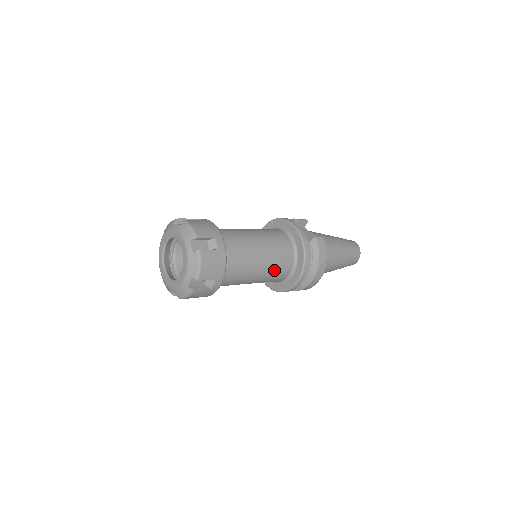
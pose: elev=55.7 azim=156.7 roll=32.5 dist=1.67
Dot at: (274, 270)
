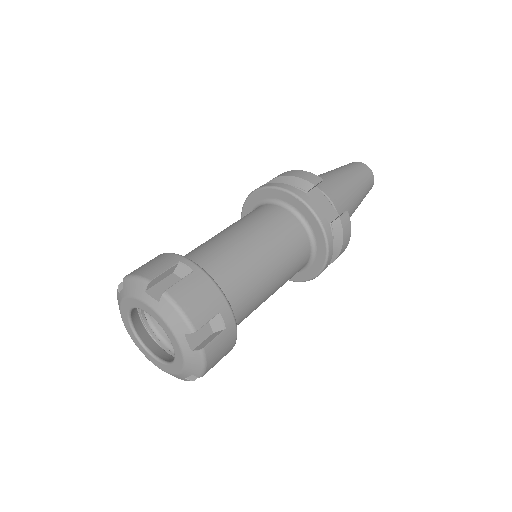
Dot at: (286, 281)
